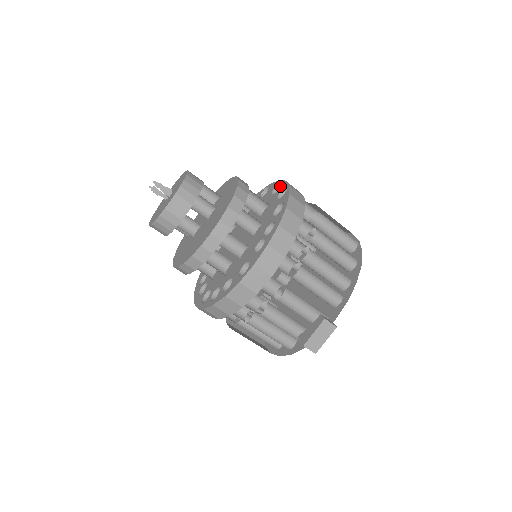
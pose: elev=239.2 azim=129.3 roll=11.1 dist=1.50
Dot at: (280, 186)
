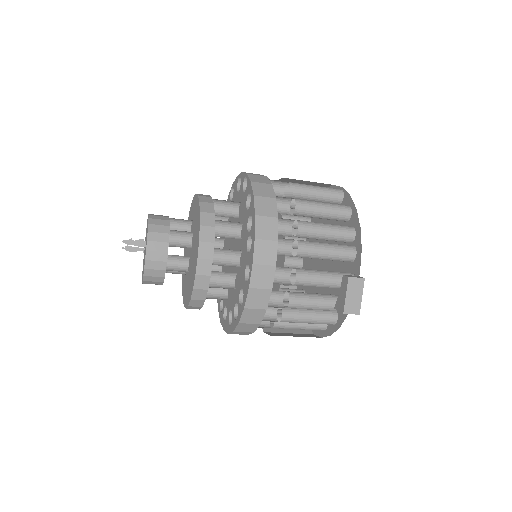
Dot at: occluded
